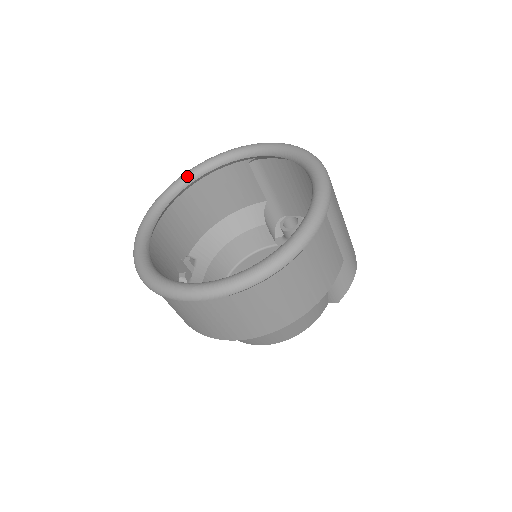
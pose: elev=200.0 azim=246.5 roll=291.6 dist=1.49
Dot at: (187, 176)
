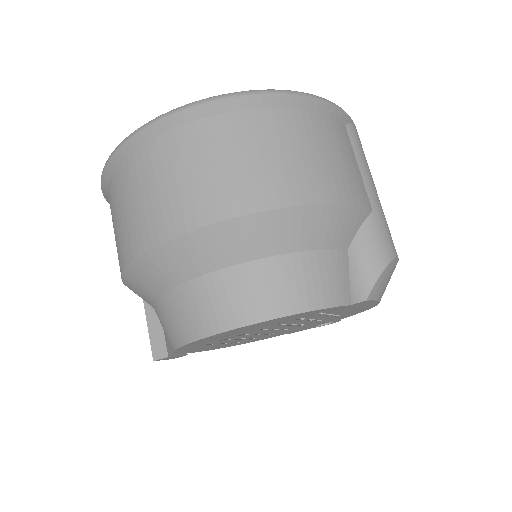
Dot at: occluded
